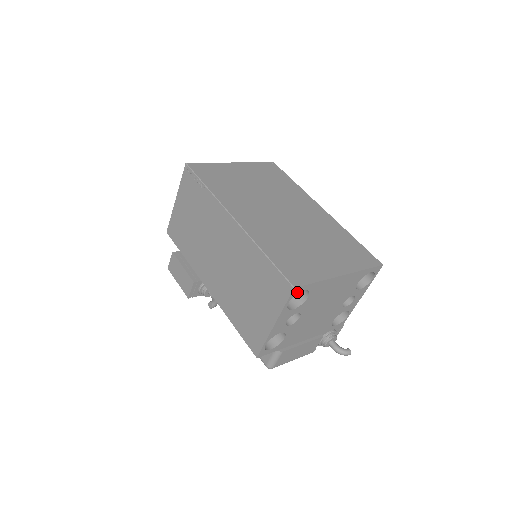
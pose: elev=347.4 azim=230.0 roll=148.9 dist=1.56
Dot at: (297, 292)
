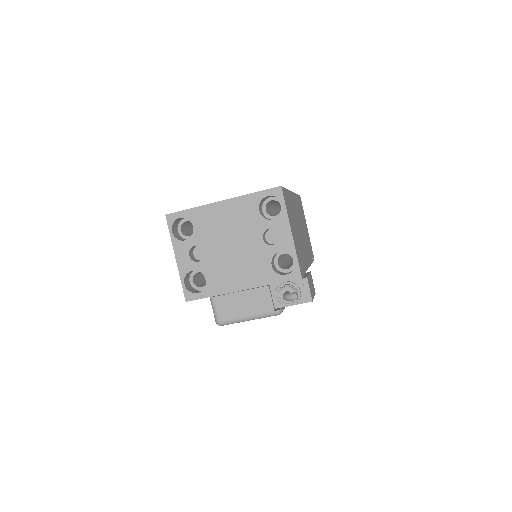
Dot at: (173, 220)
